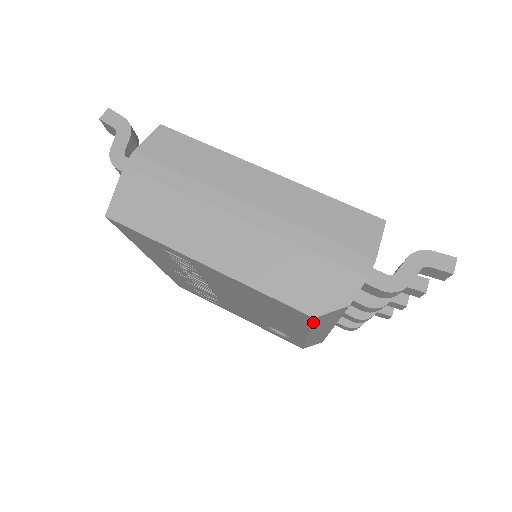
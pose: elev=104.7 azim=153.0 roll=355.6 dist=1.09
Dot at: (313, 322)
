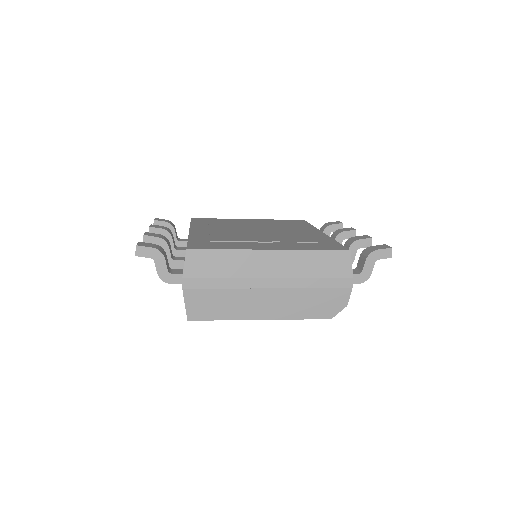
Dot at: occluded
